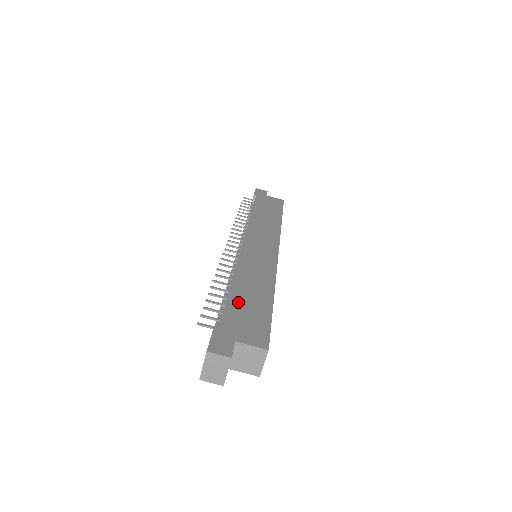
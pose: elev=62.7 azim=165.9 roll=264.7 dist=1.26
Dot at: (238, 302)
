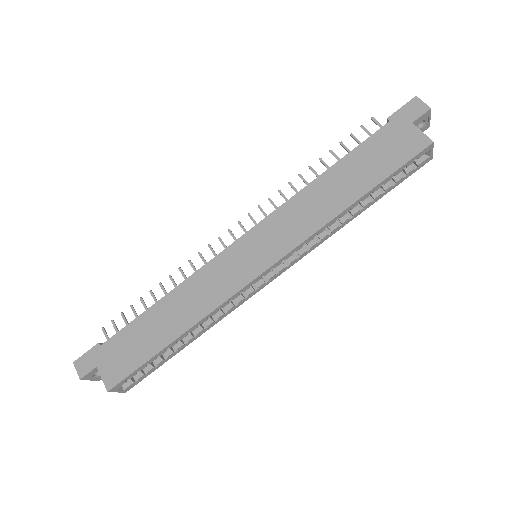
Dot at: (139, 327)
